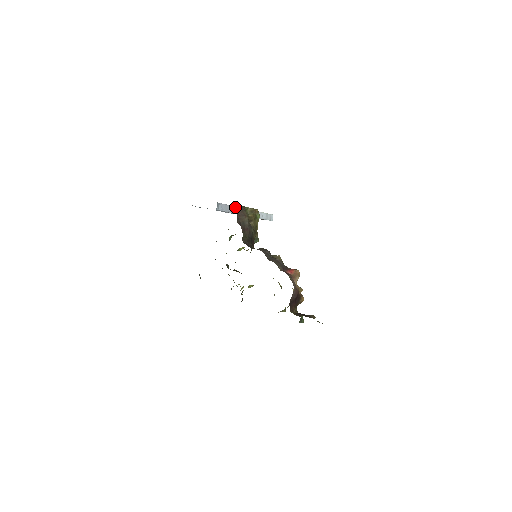
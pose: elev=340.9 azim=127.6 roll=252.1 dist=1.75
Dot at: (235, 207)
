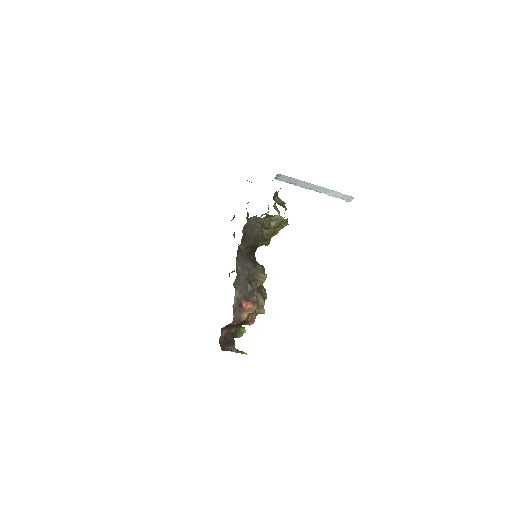
Dot at: (302, 181)
